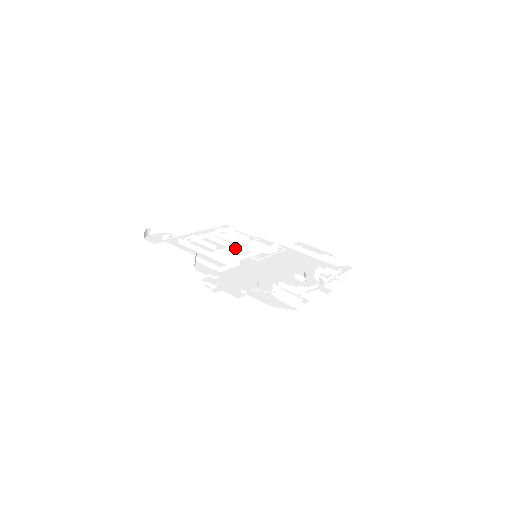
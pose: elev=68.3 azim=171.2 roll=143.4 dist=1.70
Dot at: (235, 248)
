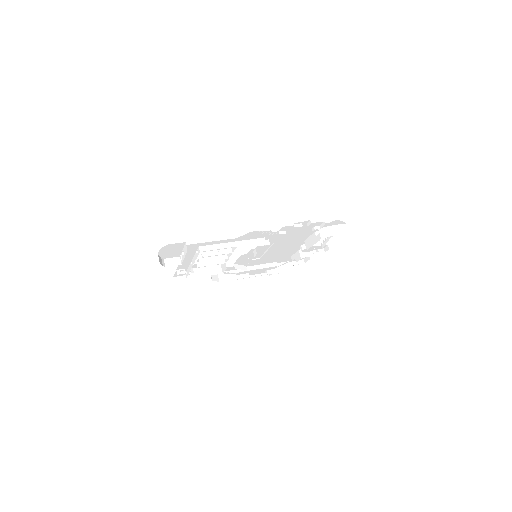
Dot at: occluded
